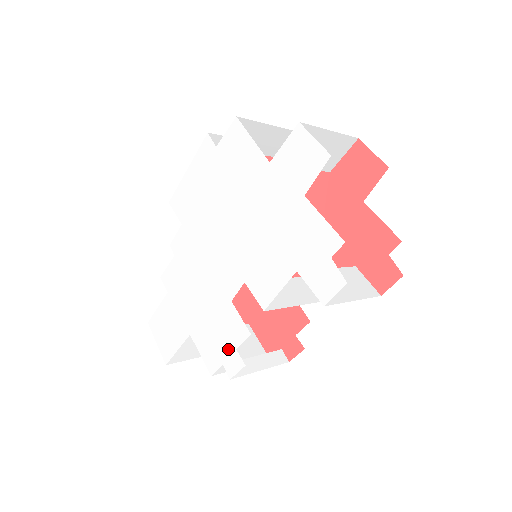
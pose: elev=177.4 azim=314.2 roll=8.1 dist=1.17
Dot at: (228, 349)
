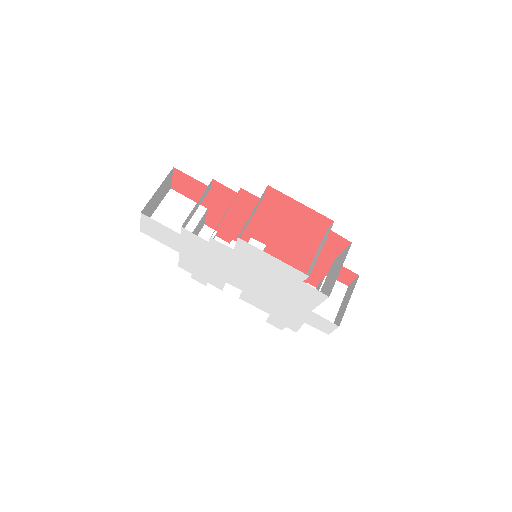
Dot at: (202, 278)
